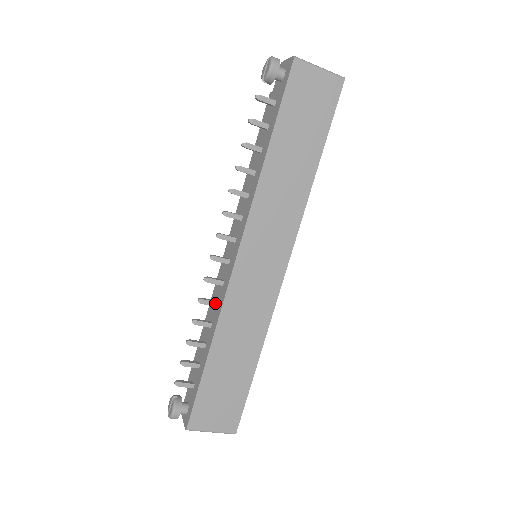
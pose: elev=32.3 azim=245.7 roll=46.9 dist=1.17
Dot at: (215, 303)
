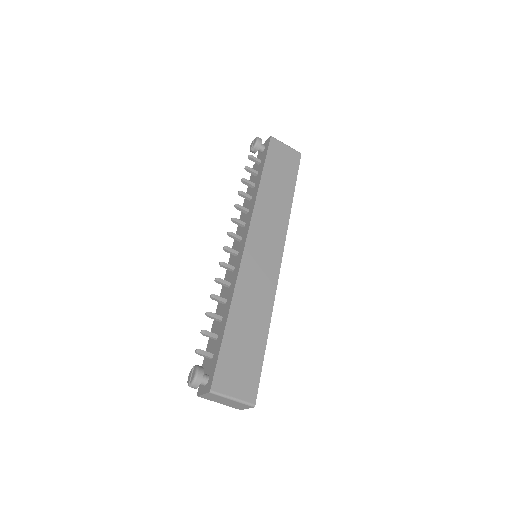
Dot at: (229, 283)
